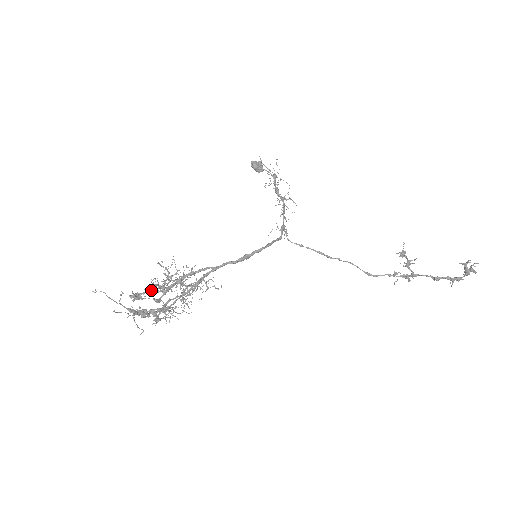
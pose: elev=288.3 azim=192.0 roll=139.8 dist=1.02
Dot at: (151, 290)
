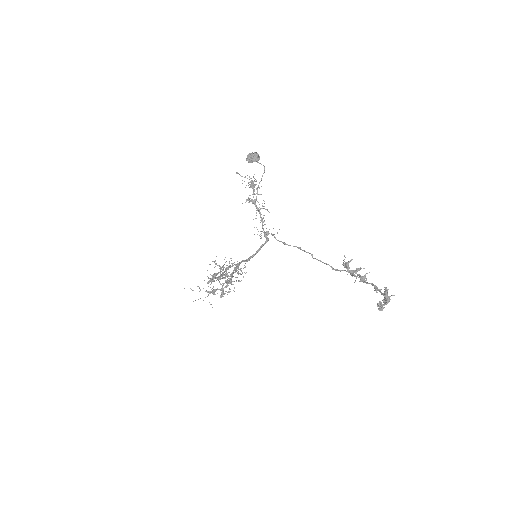
Dot at: occluded
